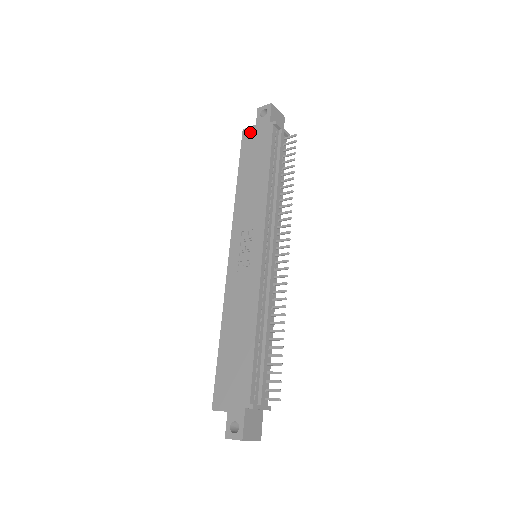
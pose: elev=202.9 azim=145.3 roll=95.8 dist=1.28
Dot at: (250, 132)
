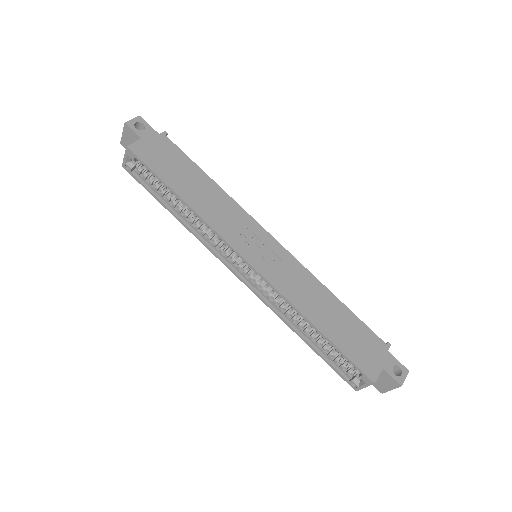
Dot at: (142, 147)
